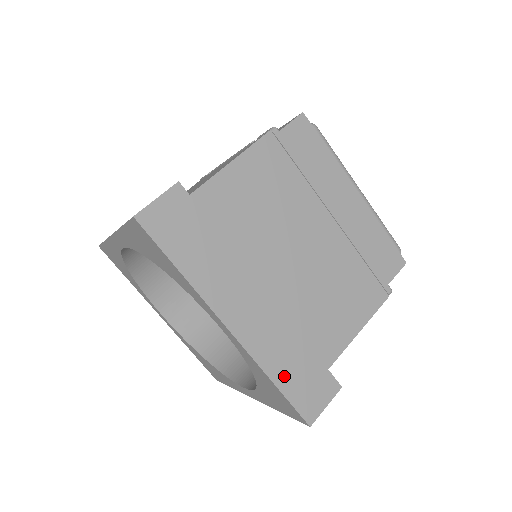
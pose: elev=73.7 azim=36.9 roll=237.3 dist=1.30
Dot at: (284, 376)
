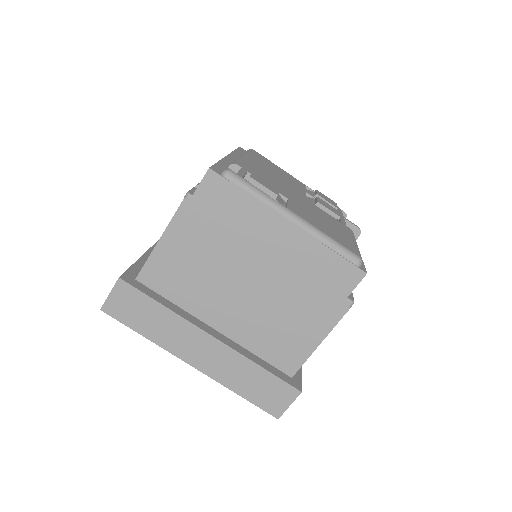
Dot at: (246, 389)
